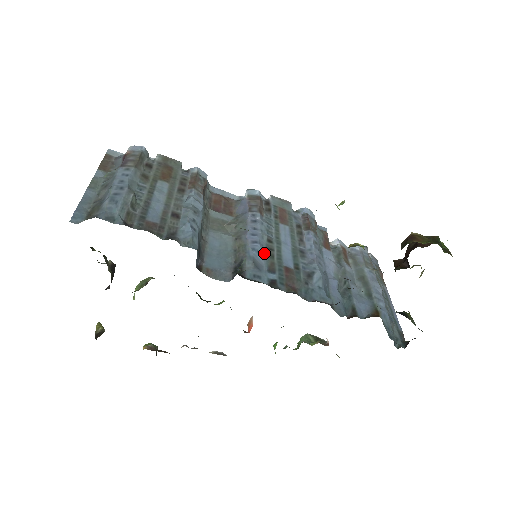
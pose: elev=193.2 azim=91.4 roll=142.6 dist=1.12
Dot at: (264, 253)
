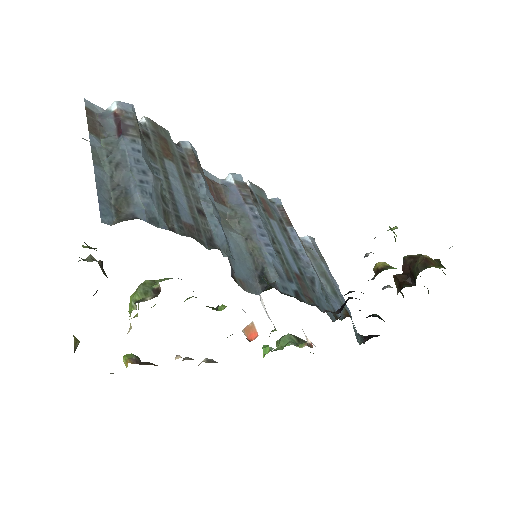
Dot at: (278, 258)
